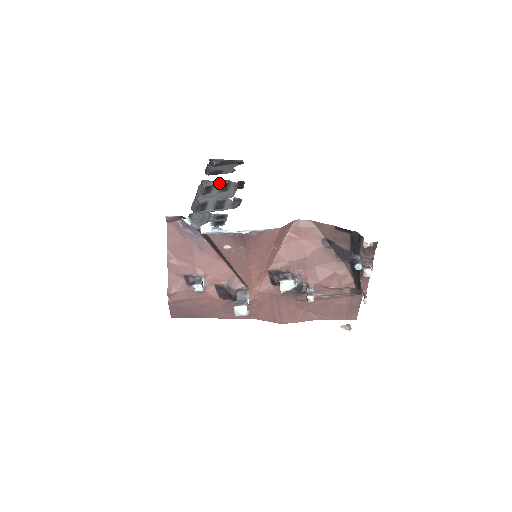
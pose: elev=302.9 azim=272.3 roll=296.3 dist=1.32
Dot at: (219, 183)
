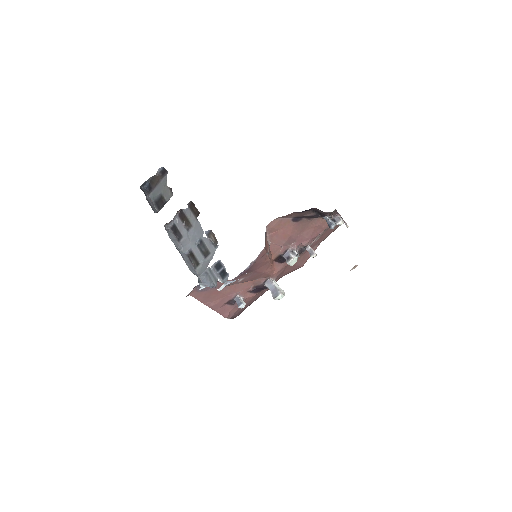
Dot at: (176, 218)
